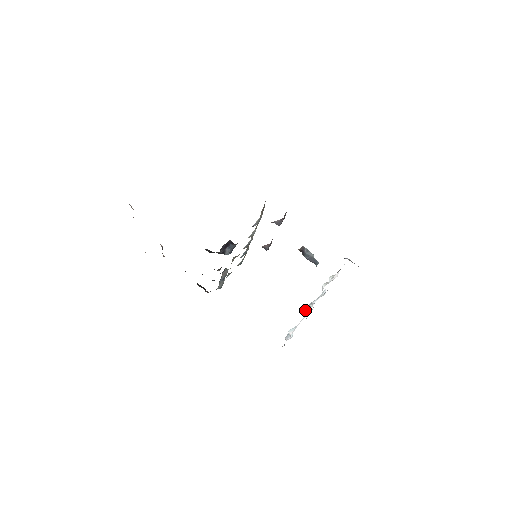
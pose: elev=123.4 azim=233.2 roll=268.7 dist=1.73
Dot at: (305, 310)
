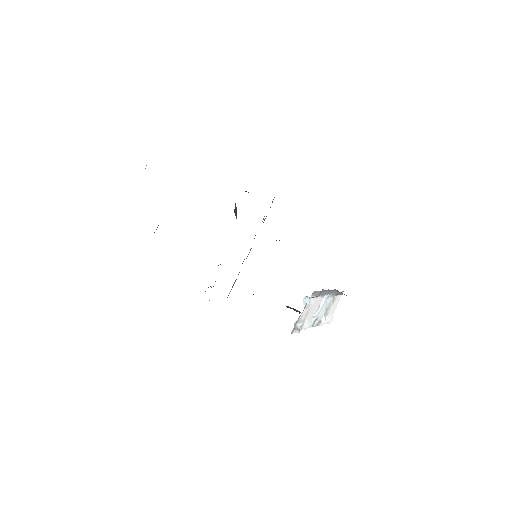
Dot at: occluded
